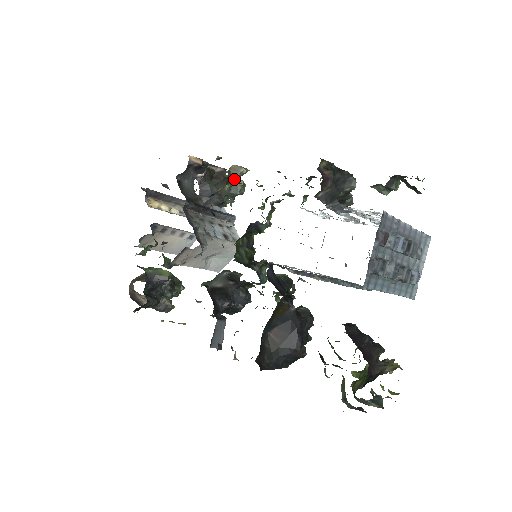
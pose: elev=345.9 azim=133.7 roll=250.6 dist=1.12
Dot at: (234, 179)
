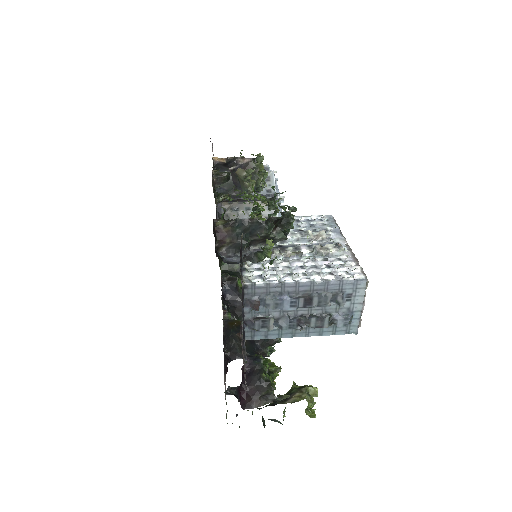
Dot at: (241, 181)
